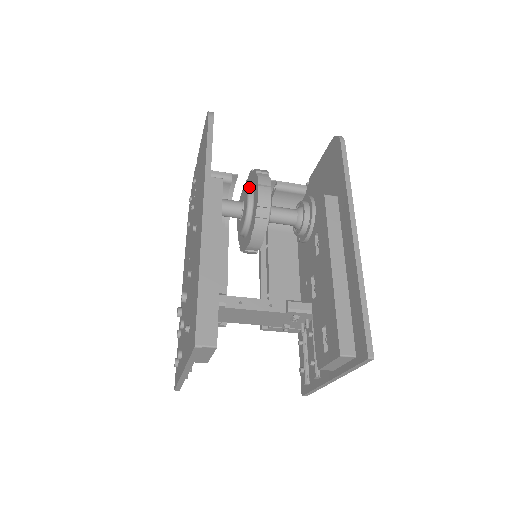
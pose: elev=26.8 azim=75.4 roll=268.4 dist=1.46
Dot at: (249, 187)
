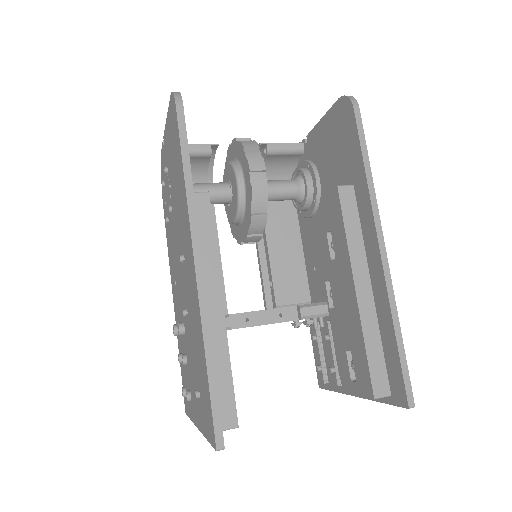
Dot at: (236, 168)
